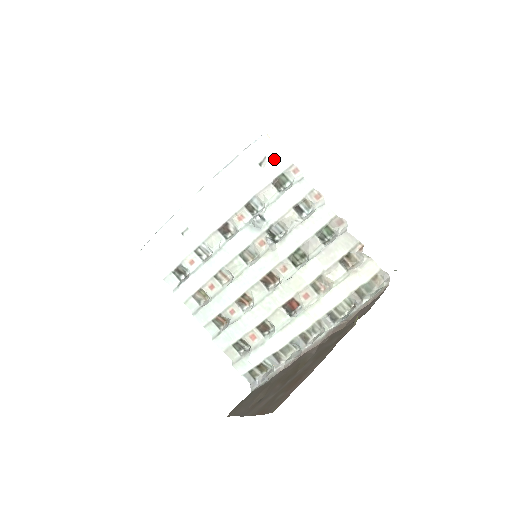
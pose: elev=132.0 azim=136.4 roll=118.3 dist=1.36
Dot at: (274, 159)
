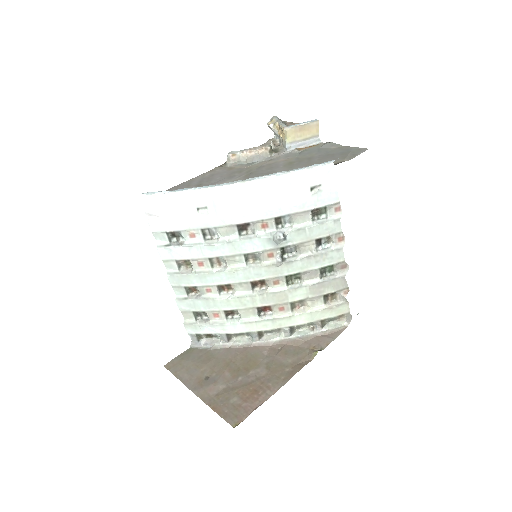
Dot at: (327, 191)
